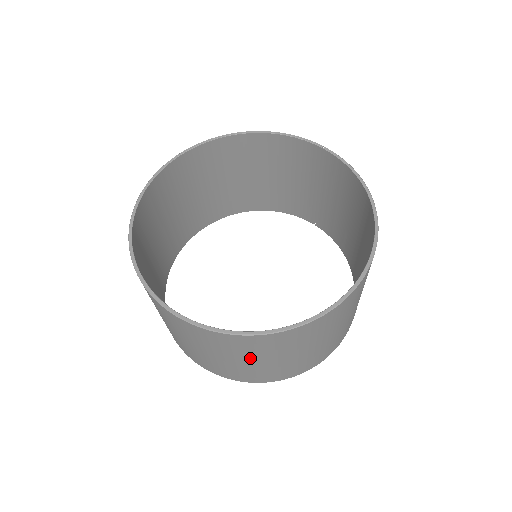
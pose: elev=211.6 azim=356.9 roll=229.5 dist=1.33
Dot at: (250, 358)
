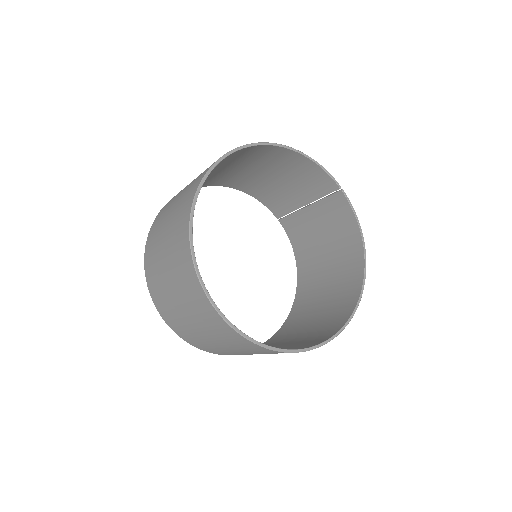
Dot at: (250, 353)
